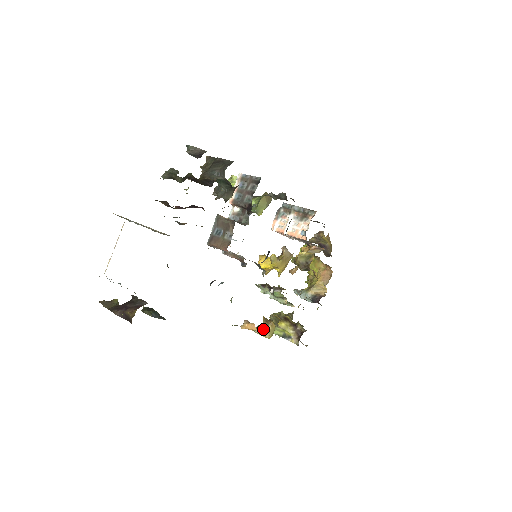
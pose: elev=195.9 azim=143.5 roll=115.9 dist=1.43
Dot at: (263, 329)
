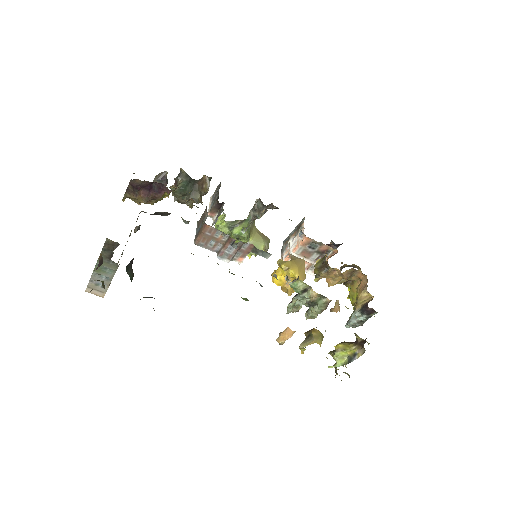
Dot at: (307, 339)
